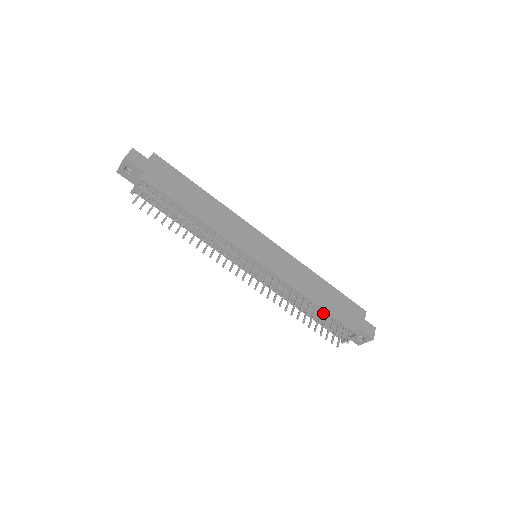
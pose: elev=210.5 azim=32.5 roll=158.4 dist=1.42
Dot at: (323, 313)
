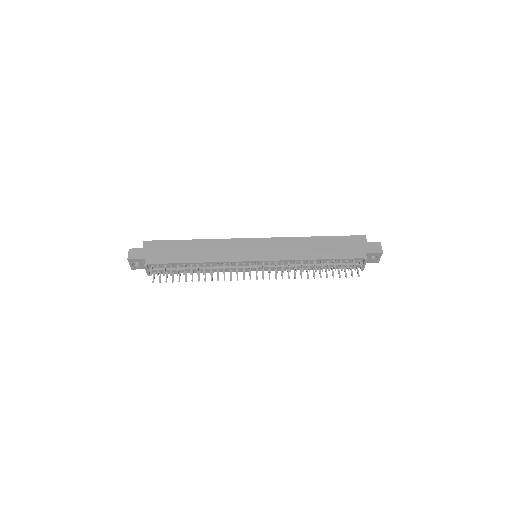
Dot at: (329, 261)
